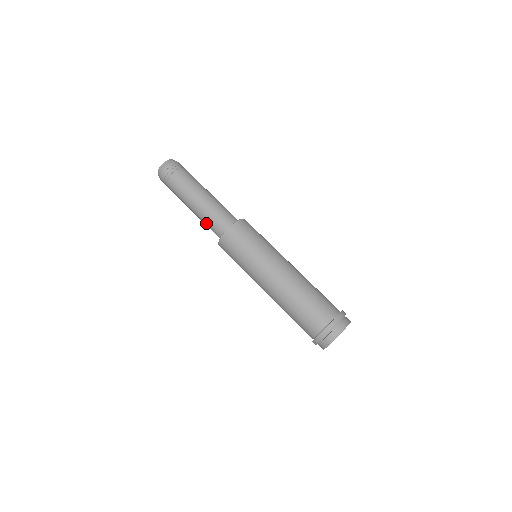
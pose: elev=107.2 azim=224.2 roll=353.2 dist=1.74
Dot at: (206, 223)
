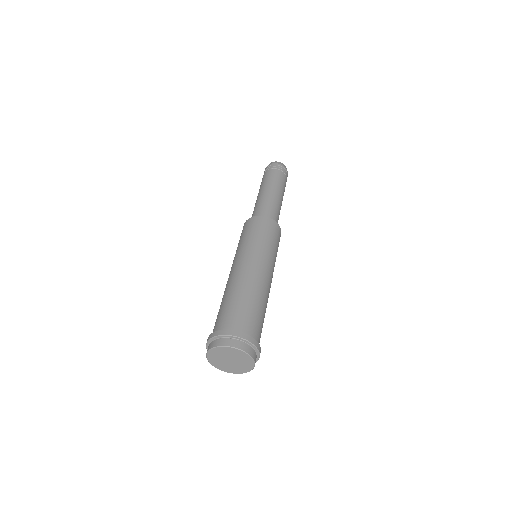
Dot at: (263, 204)
